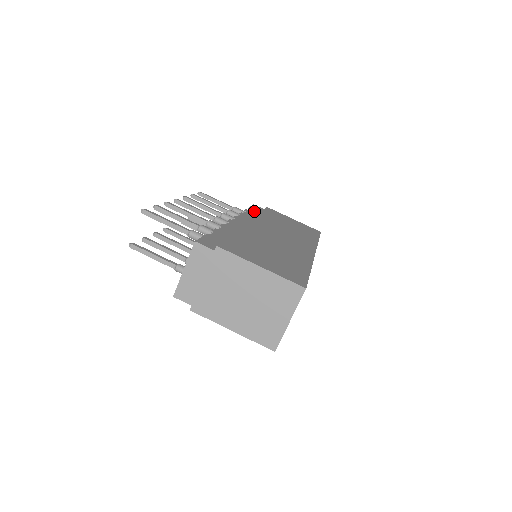
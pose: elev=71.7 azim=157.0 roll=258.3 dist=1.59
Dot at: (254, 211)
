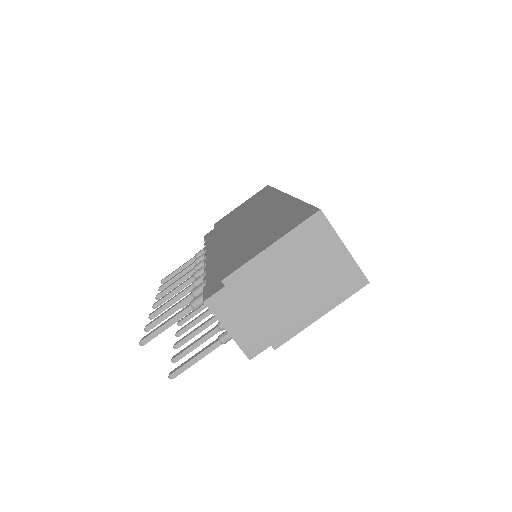
Dot at: (210, 237)
